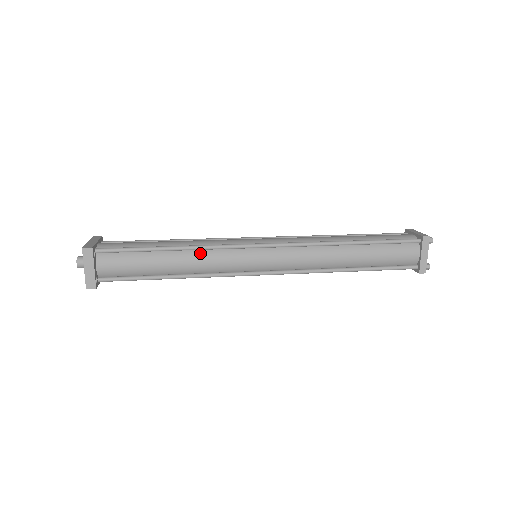
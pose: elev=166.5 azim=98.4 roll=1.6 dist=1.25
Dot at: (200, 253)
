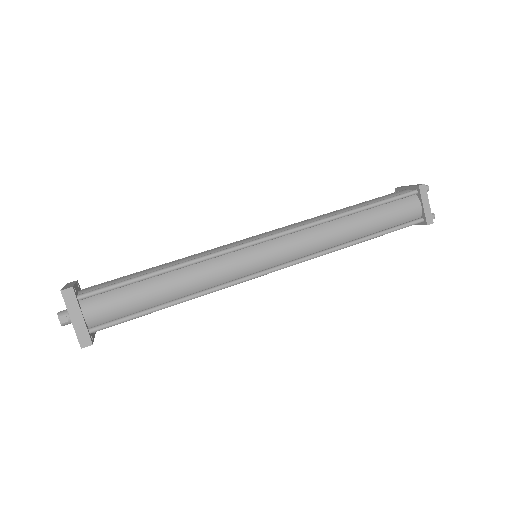
Dot at: occluded
